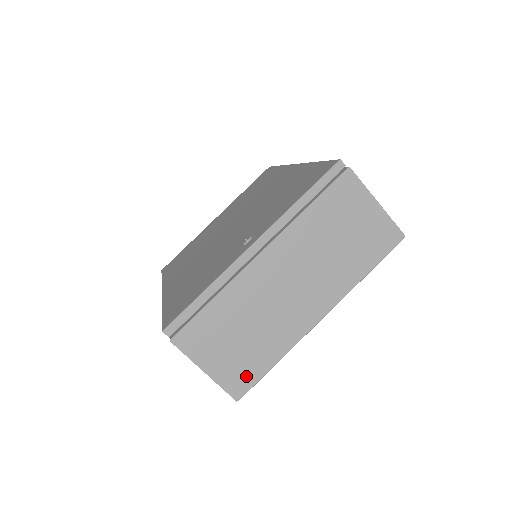
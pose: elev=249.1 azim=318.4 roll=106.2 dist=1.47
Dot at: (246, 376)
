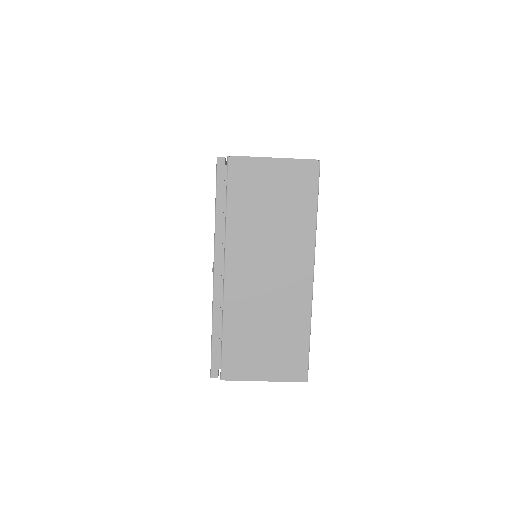
Dot at: (296, 360)
